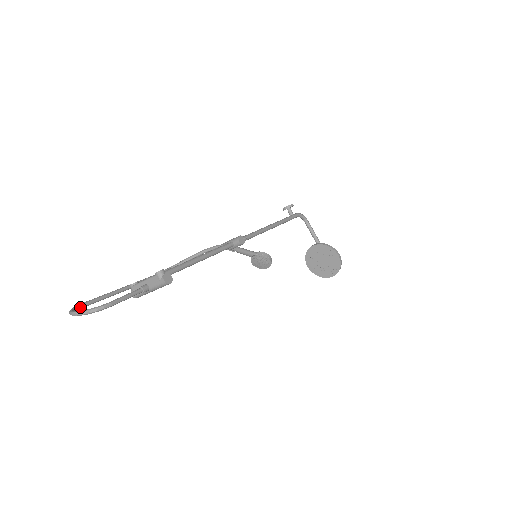
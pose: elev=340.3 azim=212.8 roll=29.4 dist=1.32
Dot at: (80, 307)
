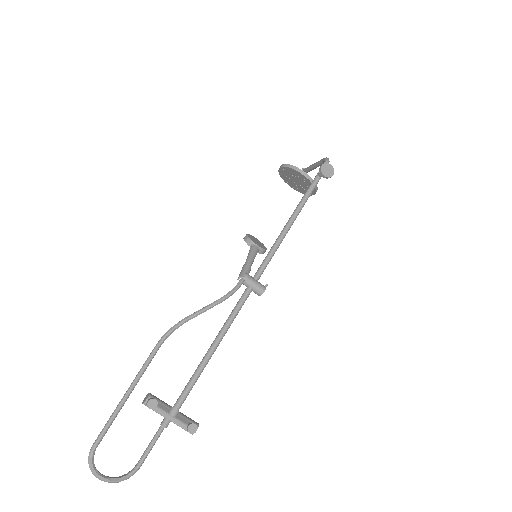
Dot at: occluded
